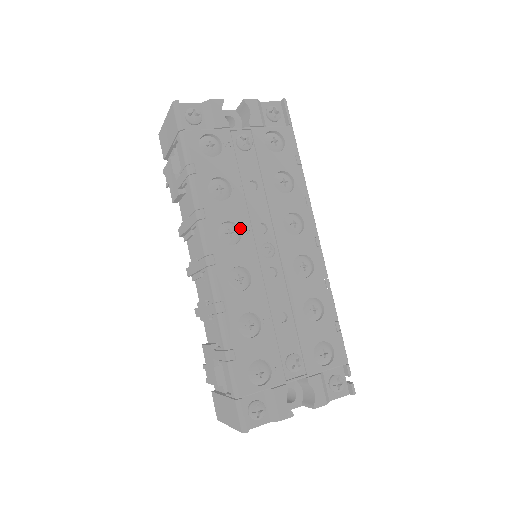
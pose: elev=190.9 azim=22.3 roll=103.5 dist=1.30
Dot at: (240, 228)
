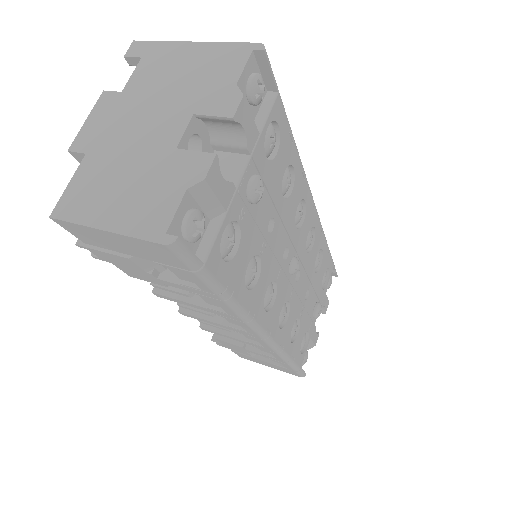
Dot at: (275, 280)
